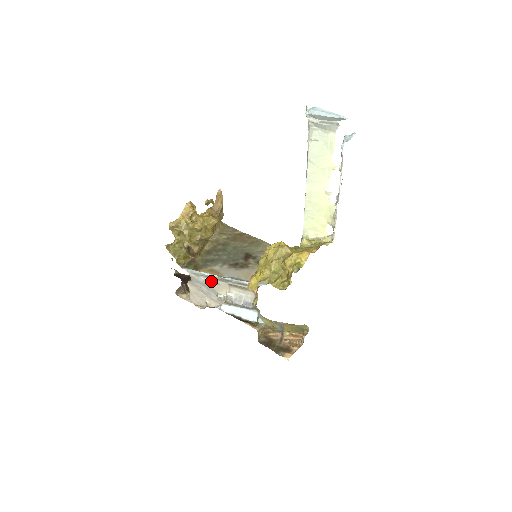
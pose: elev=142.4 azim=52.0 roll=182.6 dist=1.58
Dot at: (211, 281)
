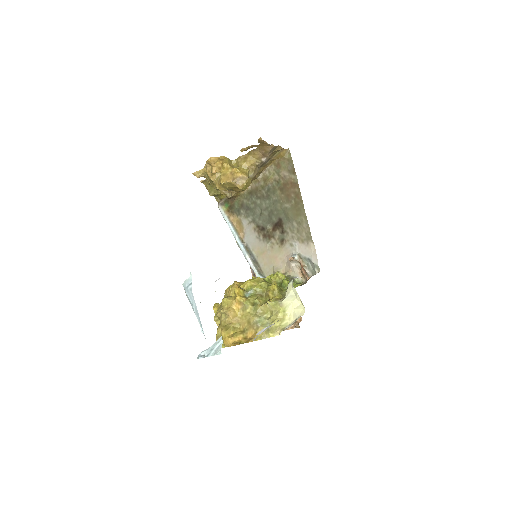
Dot at: occluded
